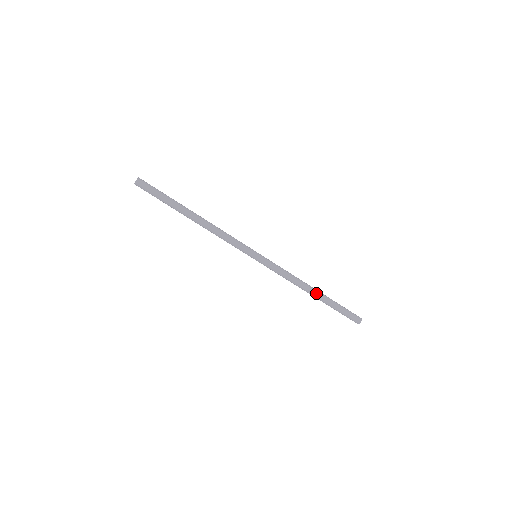
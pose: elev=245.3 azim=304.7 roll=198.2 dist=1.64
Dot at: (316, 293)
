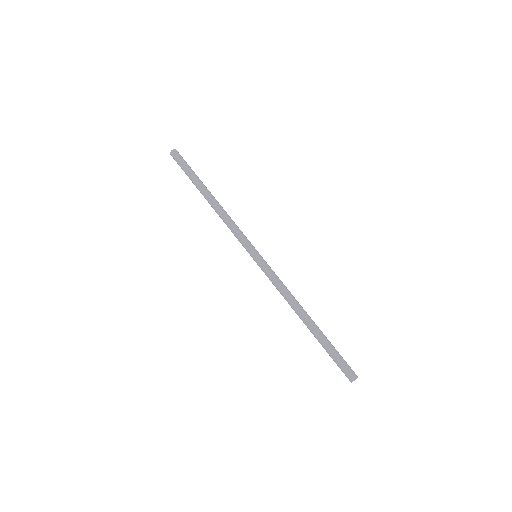
Dot at: (308, 321)
